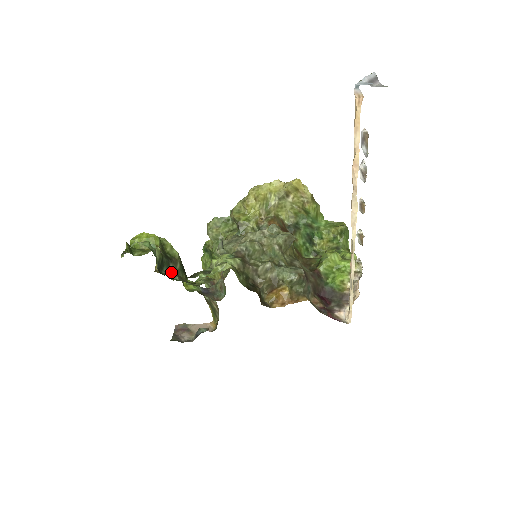
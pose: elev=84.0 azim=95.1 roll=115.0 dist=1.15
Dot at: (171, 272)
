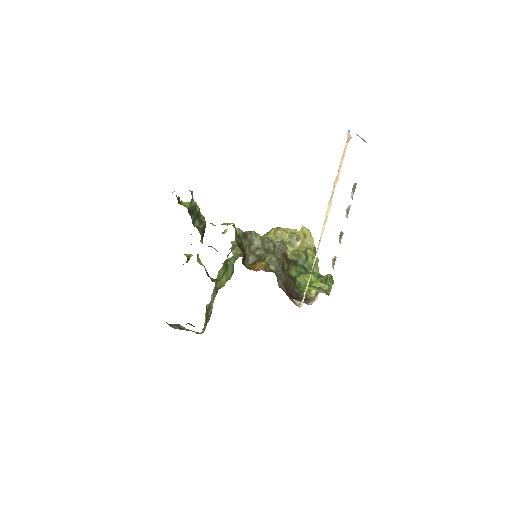
Dot at: (195, 224)
